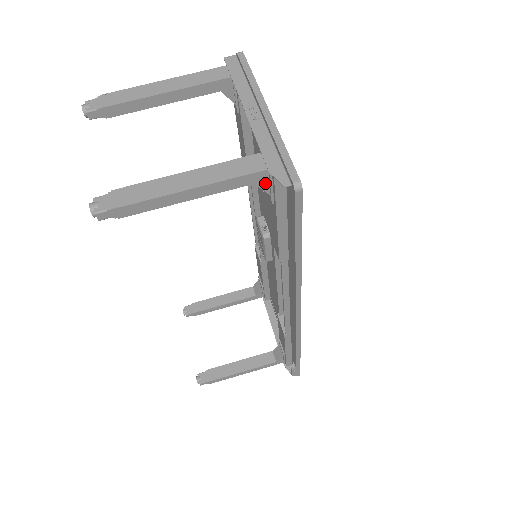
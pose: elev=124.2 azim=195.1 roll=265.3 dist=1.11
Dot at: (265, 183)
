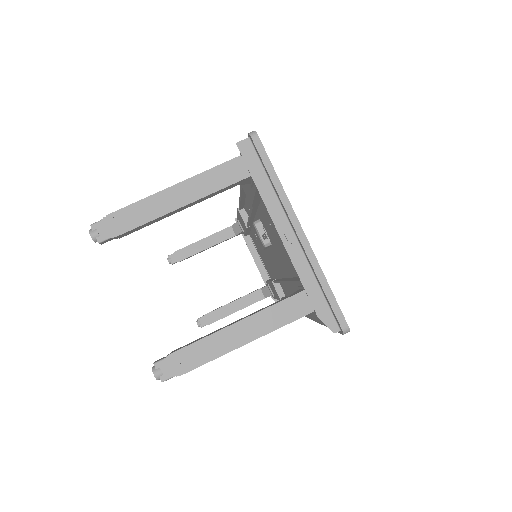
Dot at: occluded
